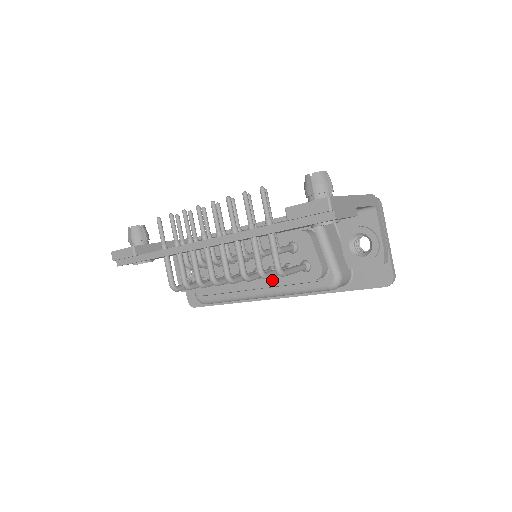
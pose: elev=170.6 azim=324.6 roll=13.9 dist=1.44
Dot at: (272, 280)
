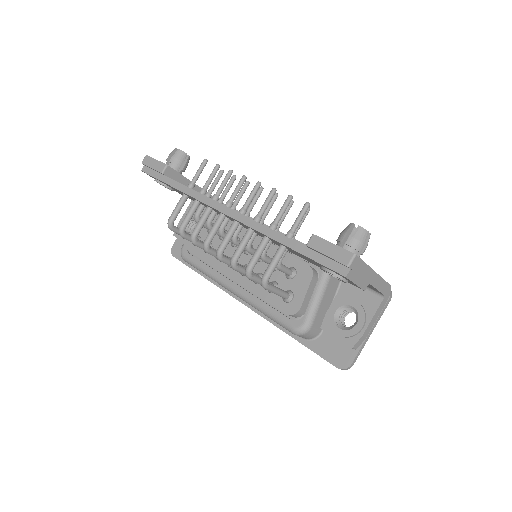
Dot at: (252, 285)
